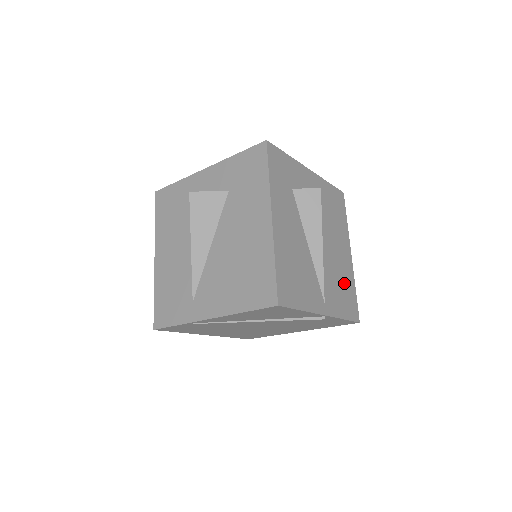
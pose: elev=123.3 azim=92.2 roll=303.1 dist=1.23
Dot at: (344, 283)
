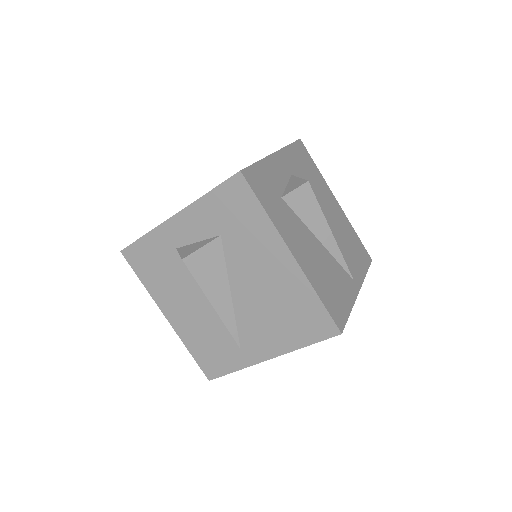
Dot at: (349, 238)
